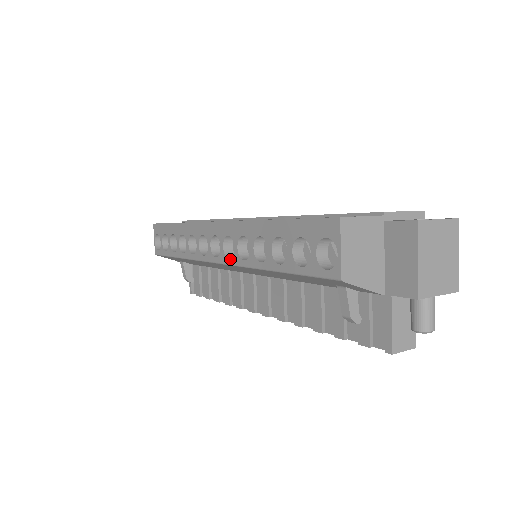
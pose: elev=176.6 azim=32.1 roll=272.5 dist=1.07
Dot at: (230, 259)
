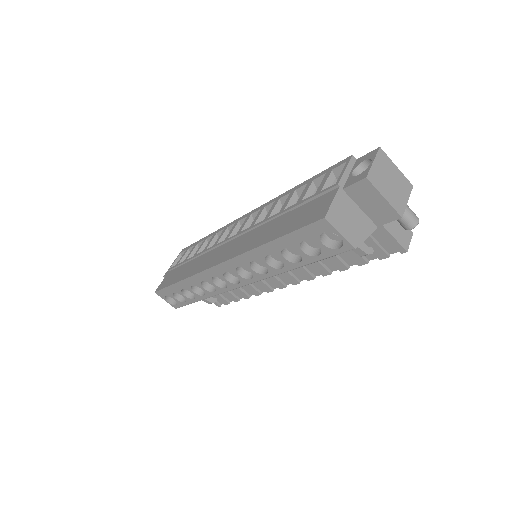
Dot at: (252, 279)
